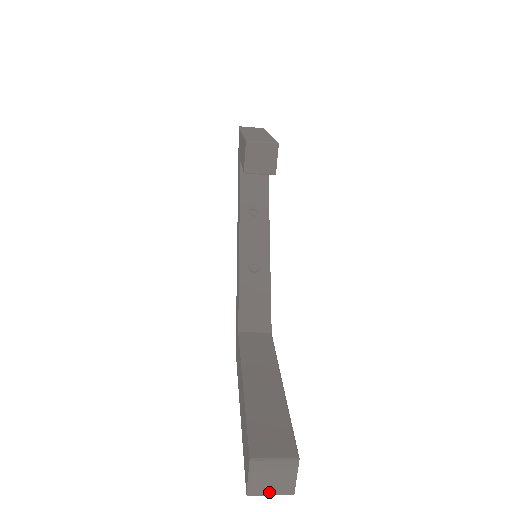
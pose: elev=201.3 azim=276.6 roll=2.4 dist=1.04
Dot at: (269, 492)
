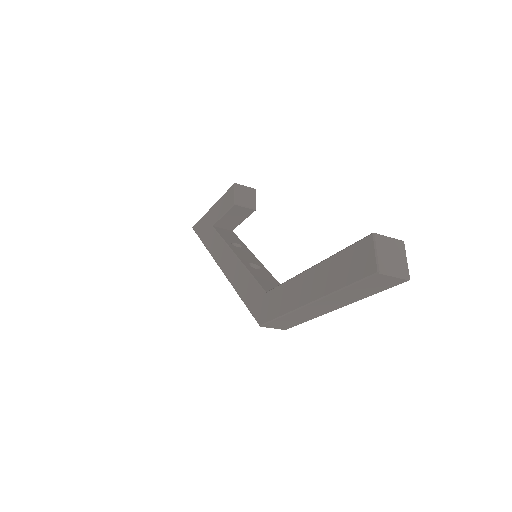
Dot at: (393, 271)
